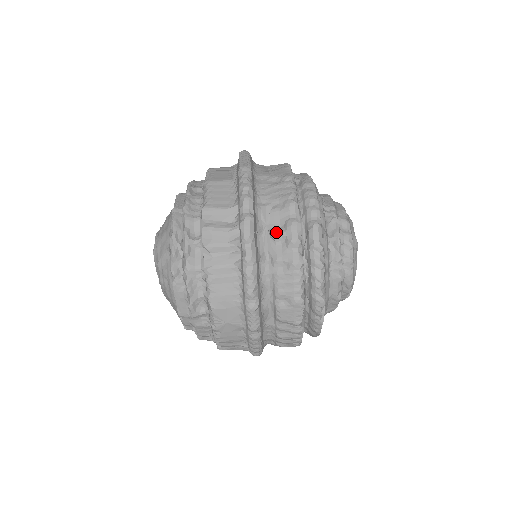
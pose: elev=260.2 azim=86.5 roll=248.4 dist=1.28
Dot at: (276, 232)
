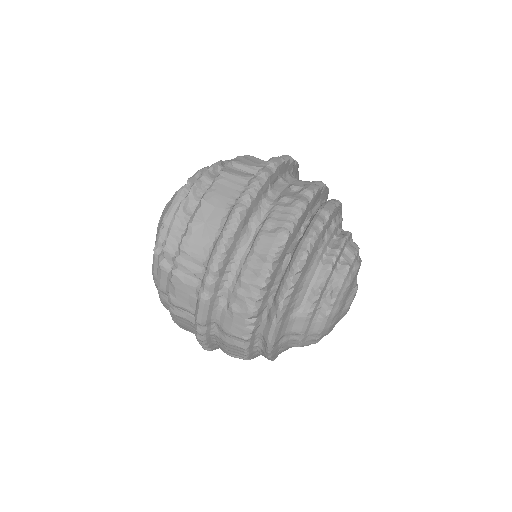
Dot at: (296, 185)
